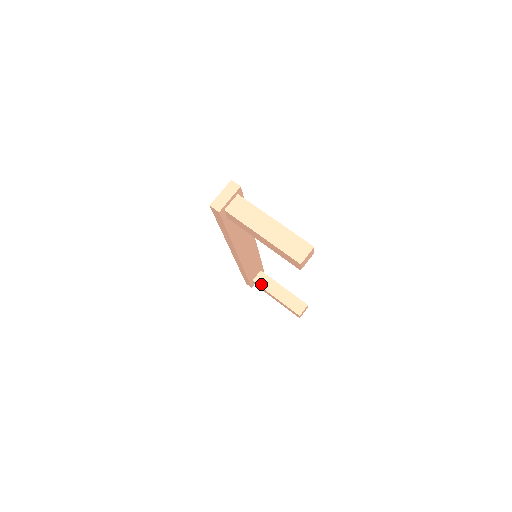
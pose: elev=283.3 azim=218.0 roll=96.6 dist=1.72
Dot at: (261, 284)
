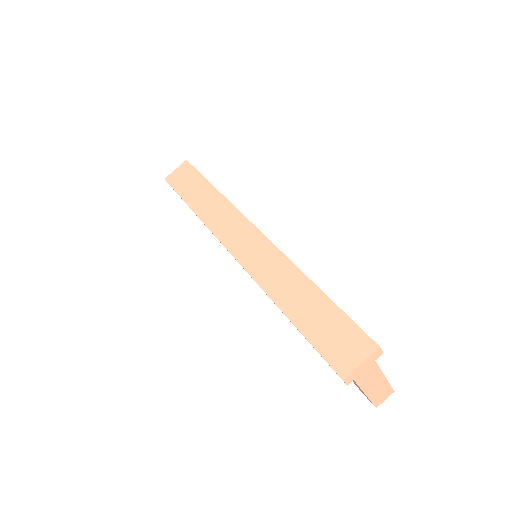
Dot at: occluded
